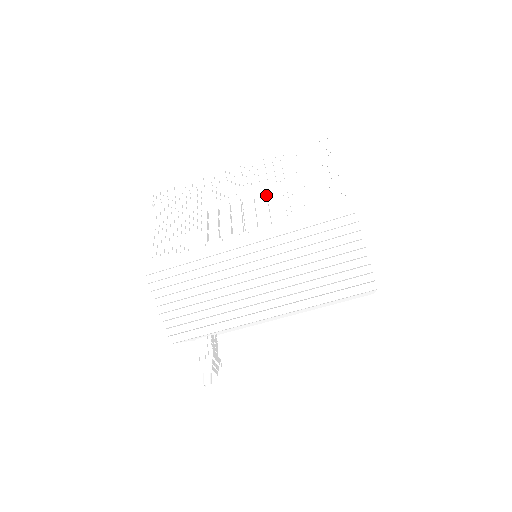
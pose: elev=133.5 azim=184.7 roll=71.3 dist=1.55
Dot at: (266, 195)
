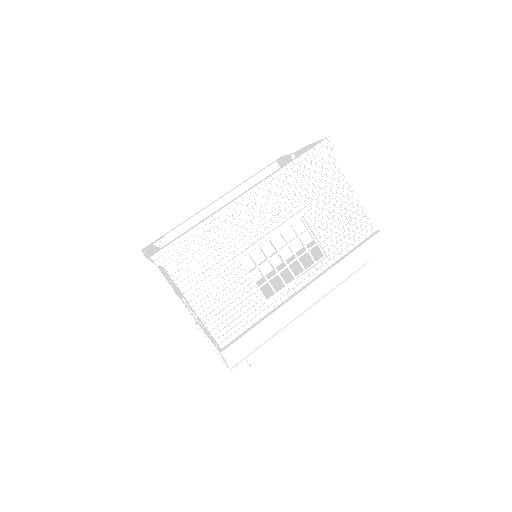
Dot at: occluded
